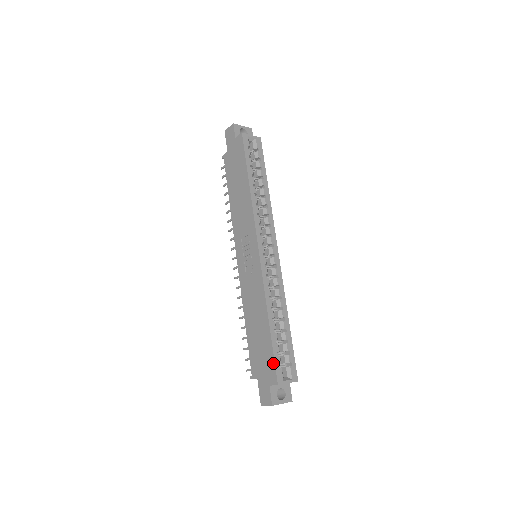
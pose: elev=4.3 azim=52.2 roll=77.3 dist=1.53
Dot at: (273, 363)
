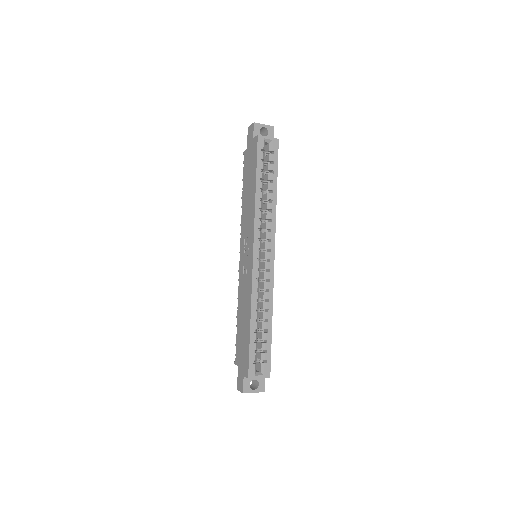
Dot at: (248, 359)
